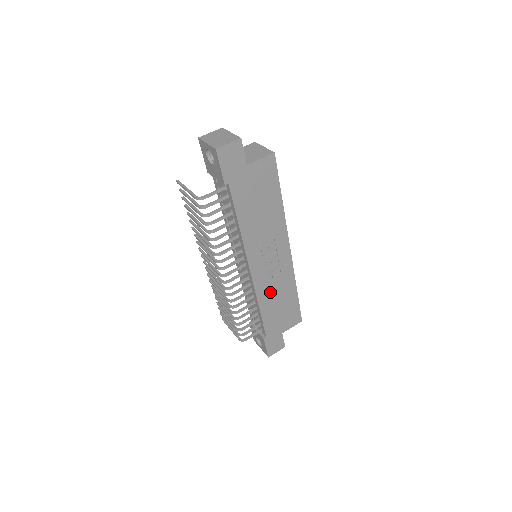
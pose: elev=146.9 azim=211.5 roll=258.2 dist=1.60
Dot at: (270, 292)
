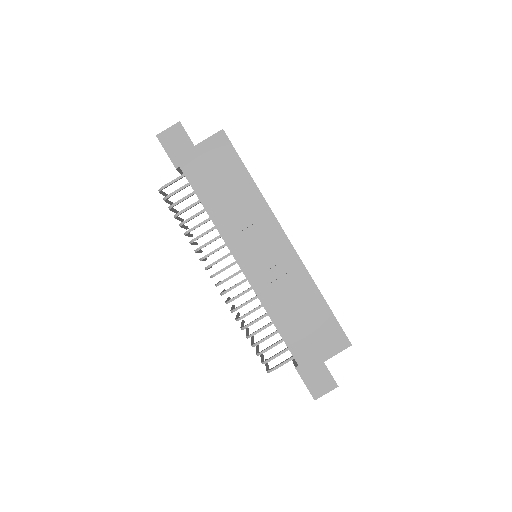
Dot at: (279, 296)
